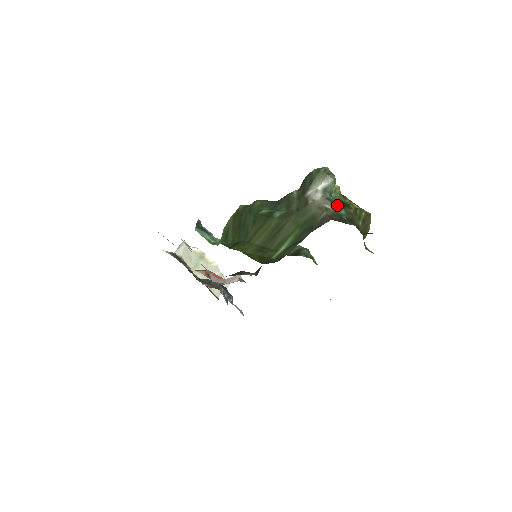
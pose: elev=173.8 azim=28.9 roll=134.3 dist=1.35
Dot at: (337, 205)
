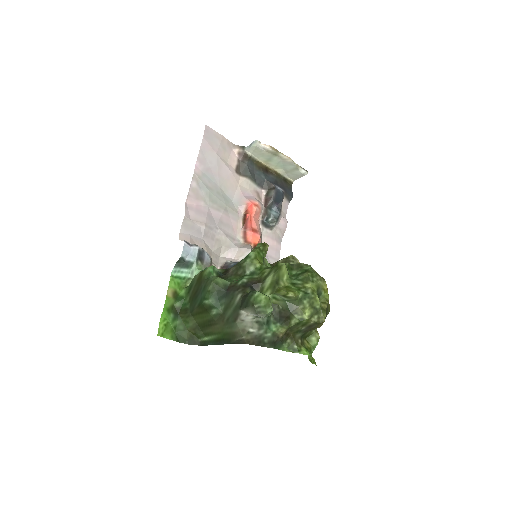
Dot at: (266, 328)
